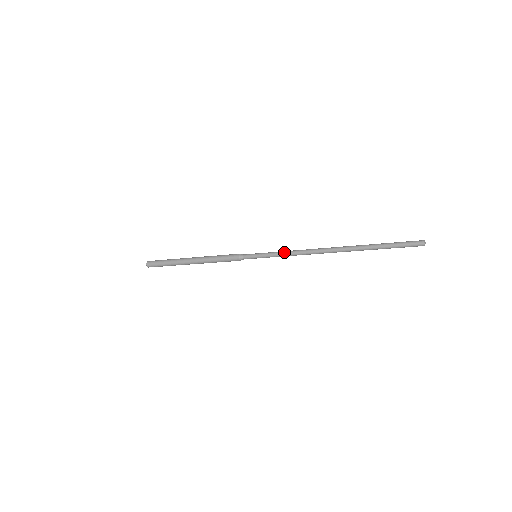
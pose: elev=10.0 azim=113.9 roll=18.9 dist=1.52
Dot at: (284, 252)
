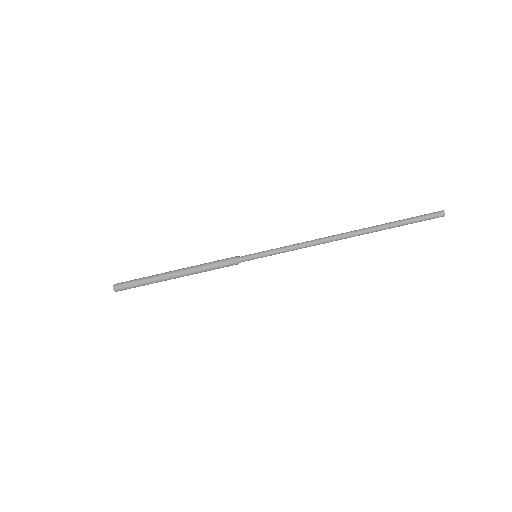
Dot at: (290, 245)
